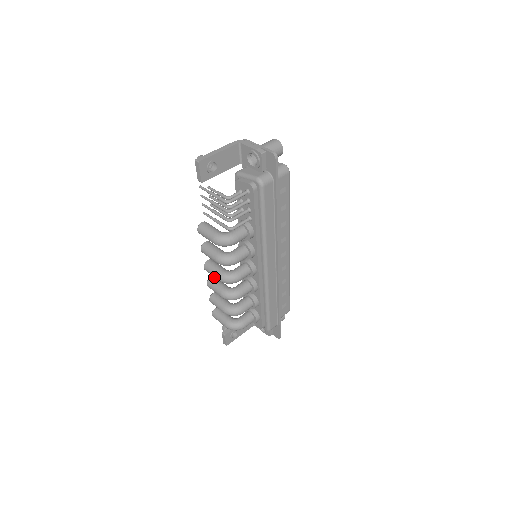
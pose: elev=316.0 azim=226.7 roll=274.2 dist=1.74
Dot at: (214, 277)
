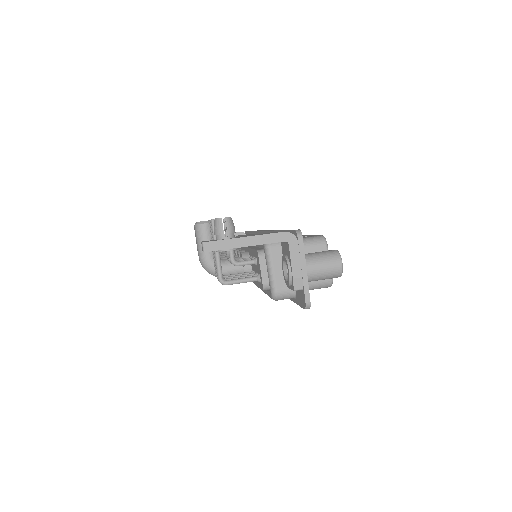
Dot at: occluded
